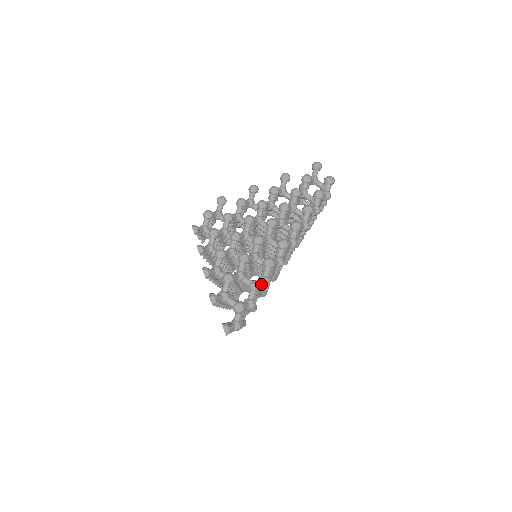
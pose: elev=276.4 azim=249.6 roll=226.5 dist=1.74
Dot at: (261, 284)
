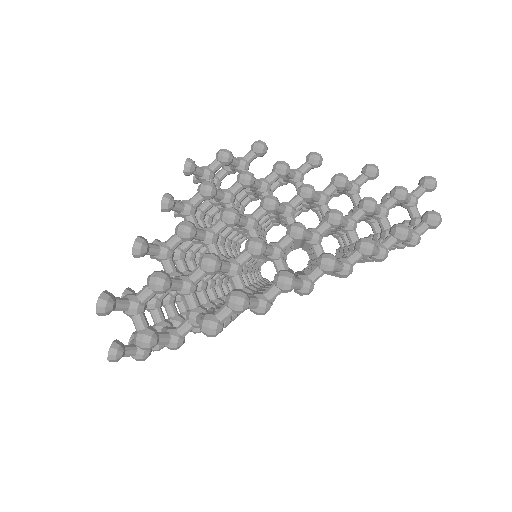
Dot at: (202, 327)
